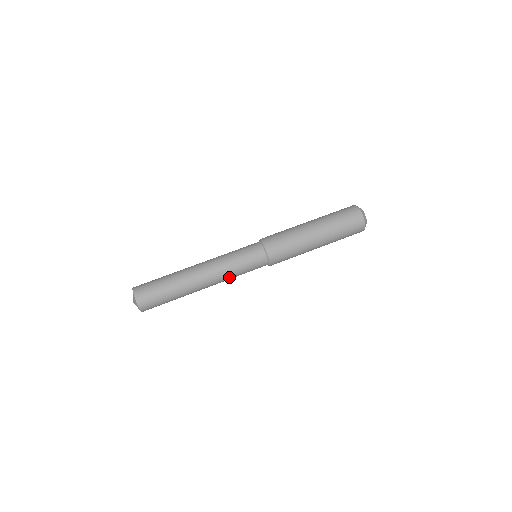
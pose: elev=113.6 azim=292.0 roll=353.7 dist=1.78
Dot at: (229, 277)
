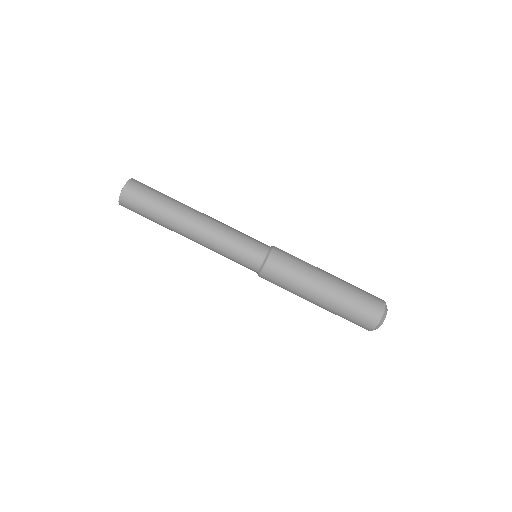
Dot at: occluded
